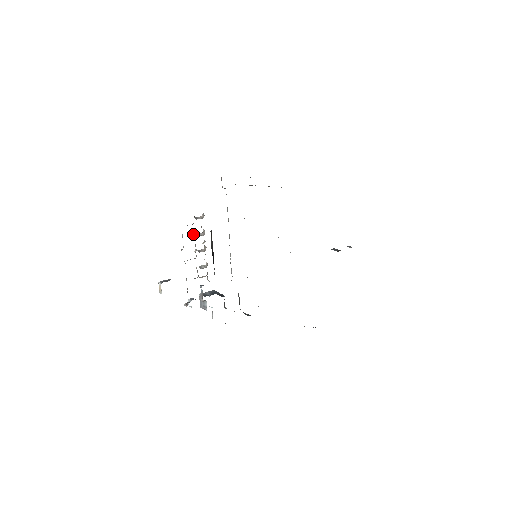
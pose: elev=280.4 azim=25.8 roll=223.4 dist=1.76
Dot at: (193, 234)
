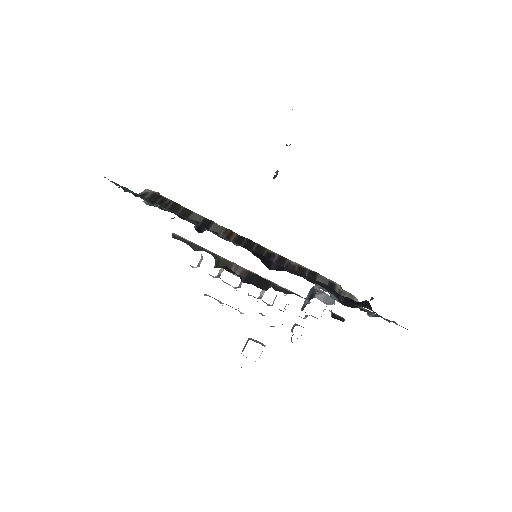
Dot at: occluded
